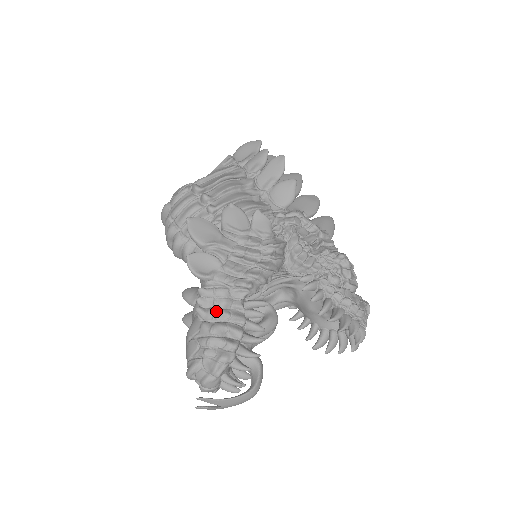
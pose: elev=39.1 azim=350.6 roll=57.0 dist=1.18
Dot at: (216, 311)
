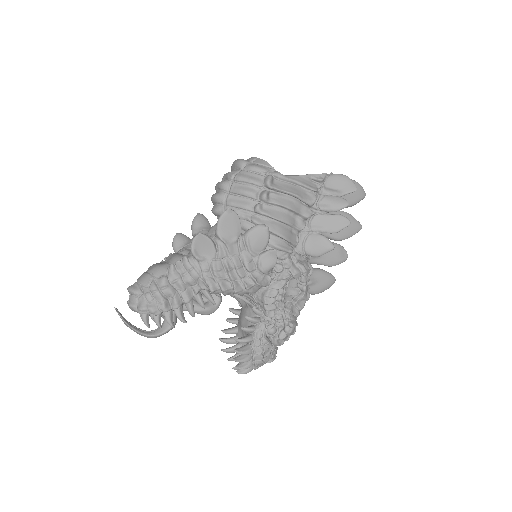
Dot at: (179, 280)
